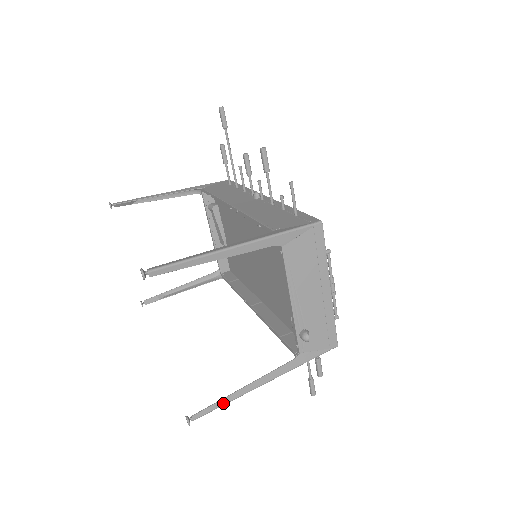
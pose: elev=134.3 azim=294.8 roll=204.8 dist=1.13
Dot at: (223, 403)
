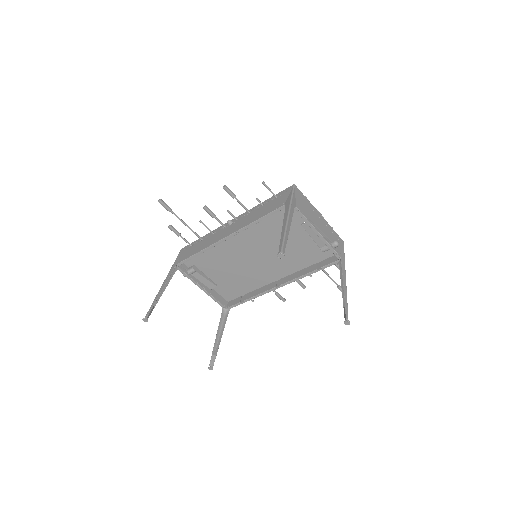
Dot at: (346, 302)
